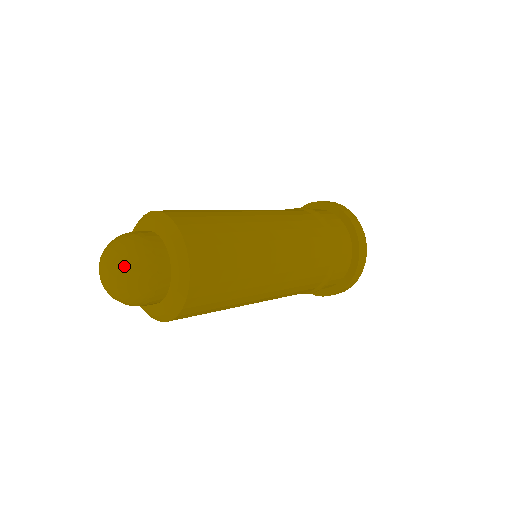
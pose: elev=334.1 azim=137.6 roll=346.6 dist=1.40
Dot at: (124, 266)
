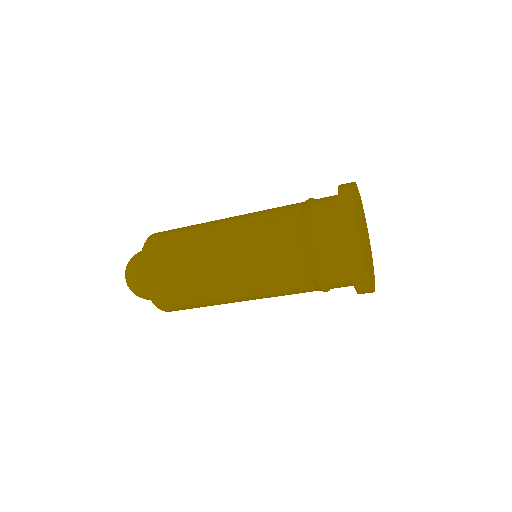
Dot at: (125, 271)
